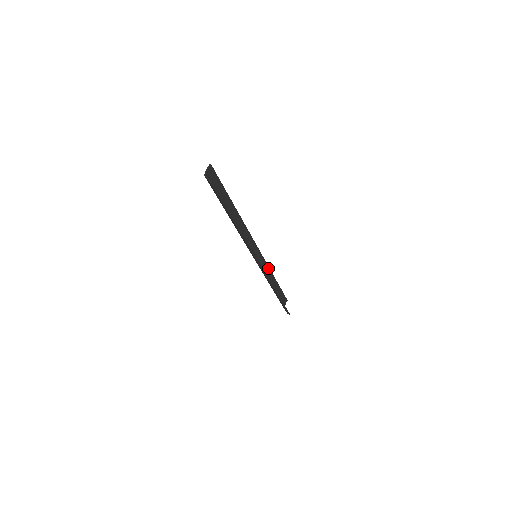
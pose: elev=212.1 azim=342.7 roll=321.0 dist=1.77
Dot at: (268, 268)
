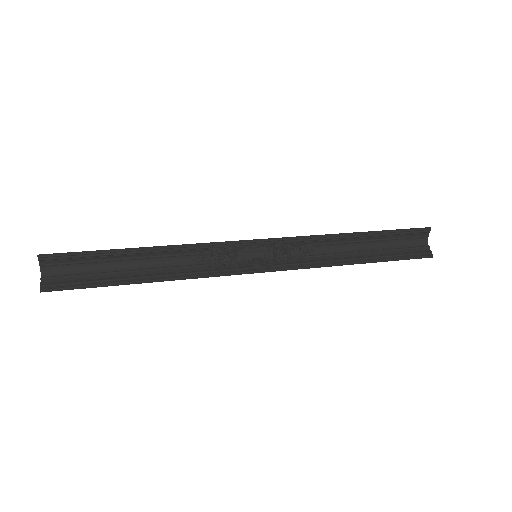
Dot at: (317, 237)
